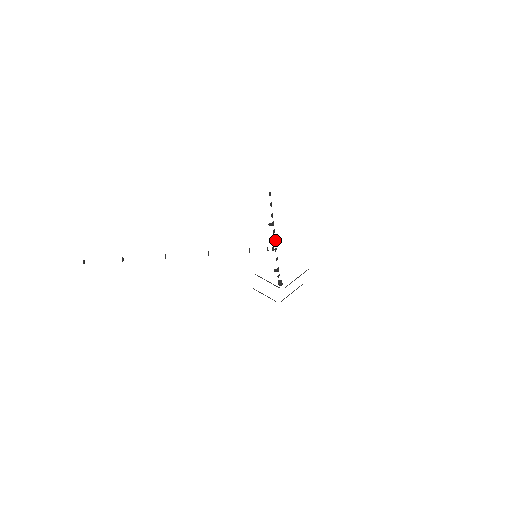
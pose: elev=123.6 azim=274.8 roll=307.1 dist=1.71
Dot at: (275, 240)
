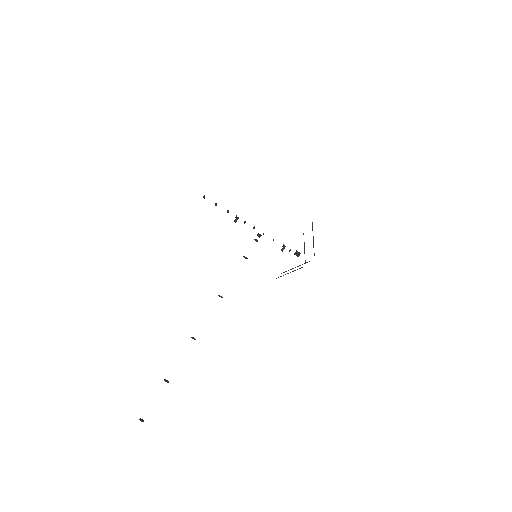
Dot at: (254, 228)
